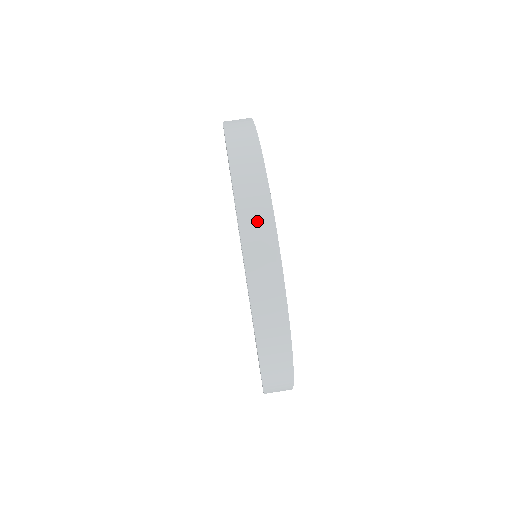
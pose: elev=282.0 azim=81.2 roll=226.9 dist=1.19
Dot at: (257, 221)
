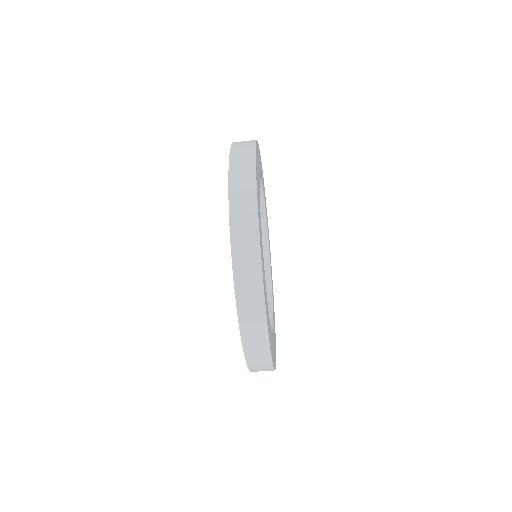
Dot at: (244, 225)
